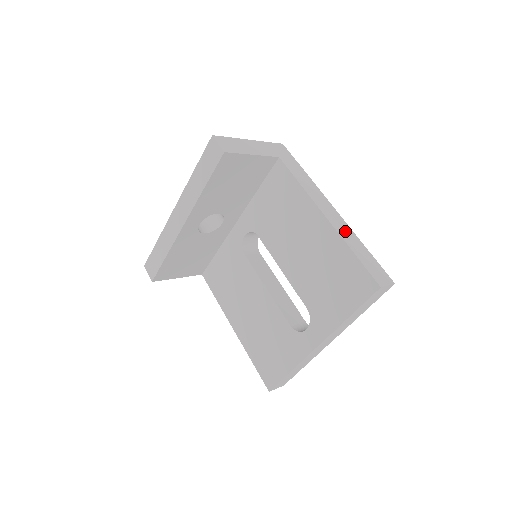
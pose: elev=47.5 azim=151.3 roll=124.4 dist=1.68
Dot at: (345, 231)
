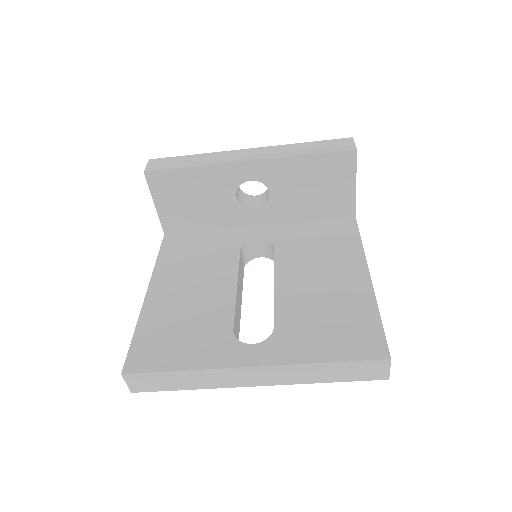
Dot at: occluded
